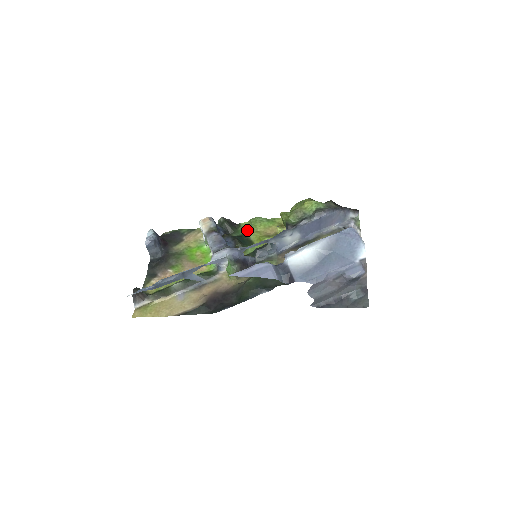
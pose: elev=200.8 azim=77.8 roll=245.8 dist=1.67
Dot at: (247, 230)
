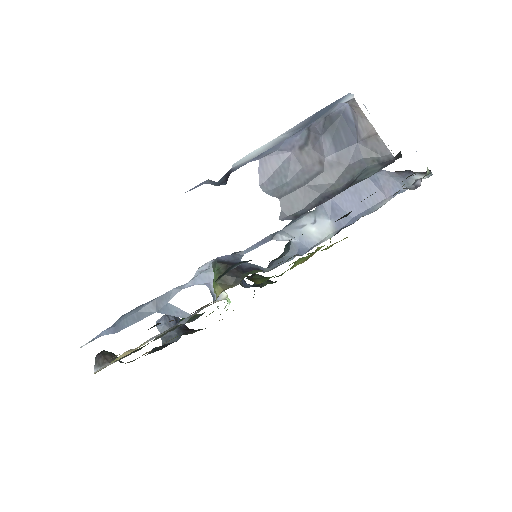
Dot at: occluded
